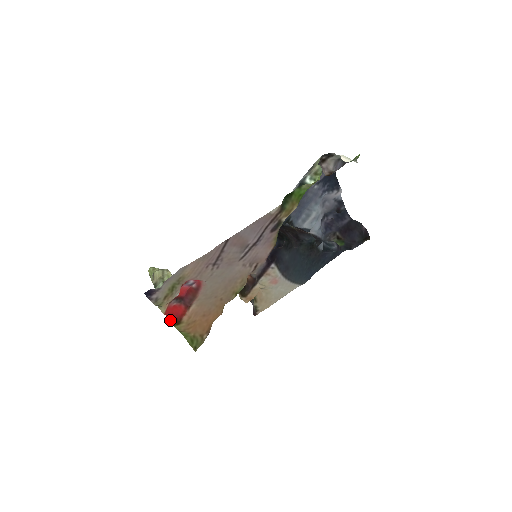
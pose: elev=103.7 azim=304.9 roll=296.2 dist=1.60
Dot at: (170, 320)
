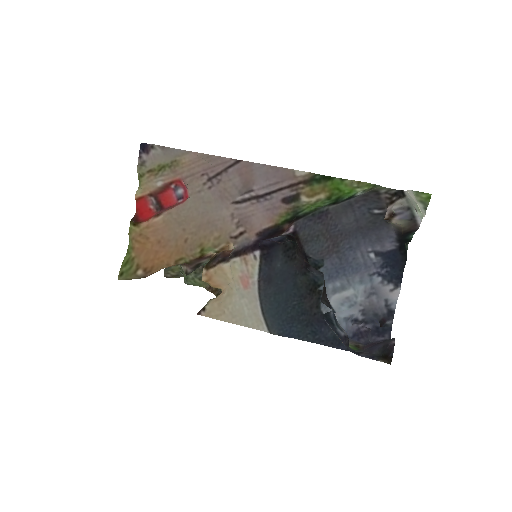
Dot at: (134, 216)
